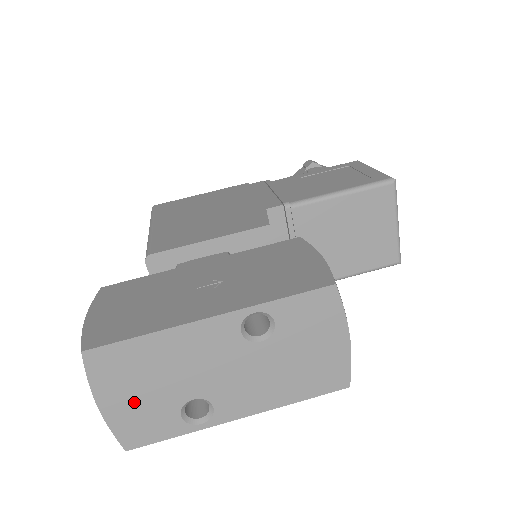
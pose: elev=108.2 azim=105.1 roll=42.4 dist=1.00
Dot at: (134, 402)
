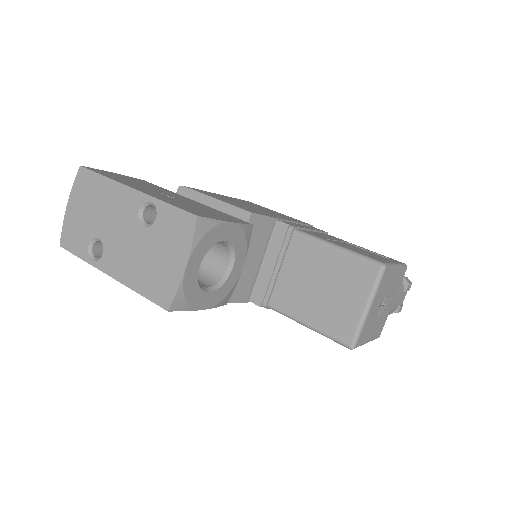
Dot at: (79, 216)
